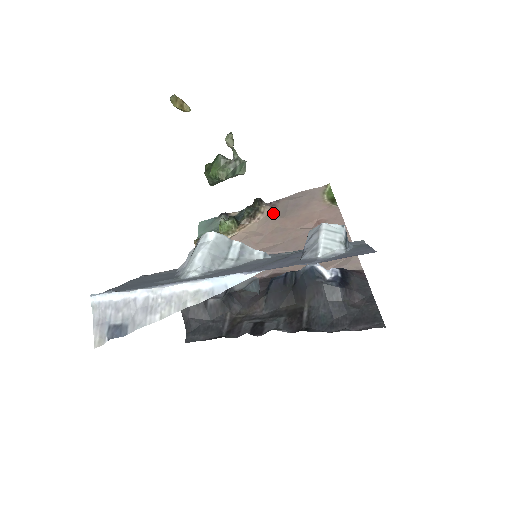
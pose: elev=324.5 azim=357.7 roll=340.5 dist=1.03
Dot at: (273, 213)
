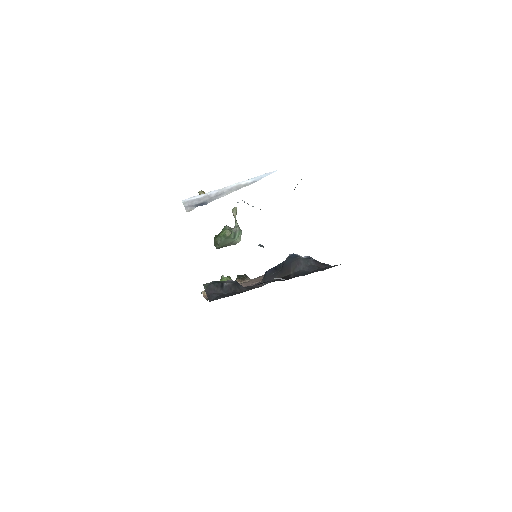
Dot at: (256, 278)
